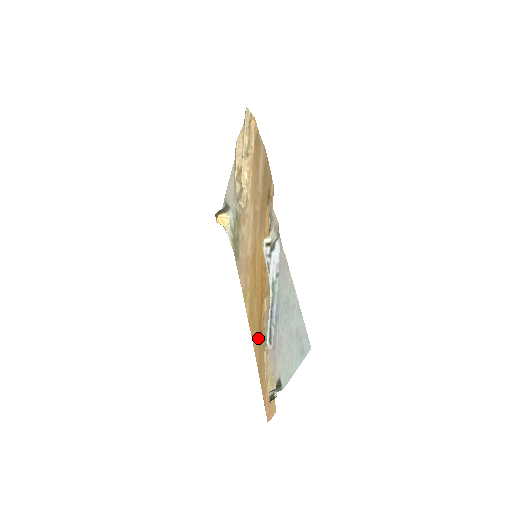
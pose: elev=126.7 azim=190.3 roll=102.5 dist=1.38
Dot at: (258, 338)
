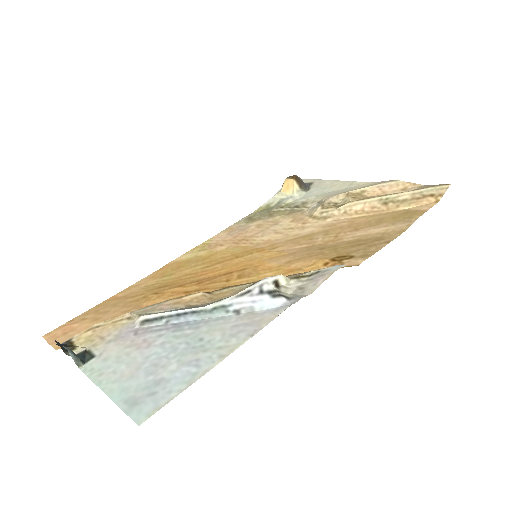
Dot at: (151, 287)
